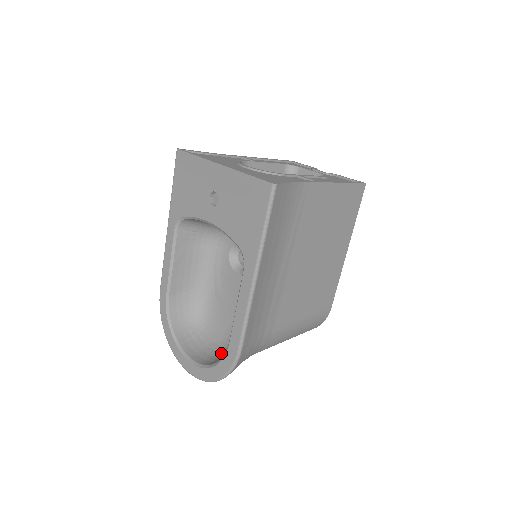
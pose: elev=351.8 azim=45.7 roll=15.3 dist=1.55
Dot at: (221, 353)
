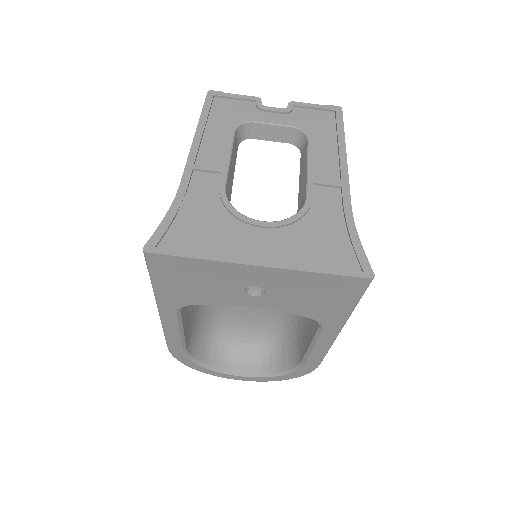
Dot at: (268, 352)
